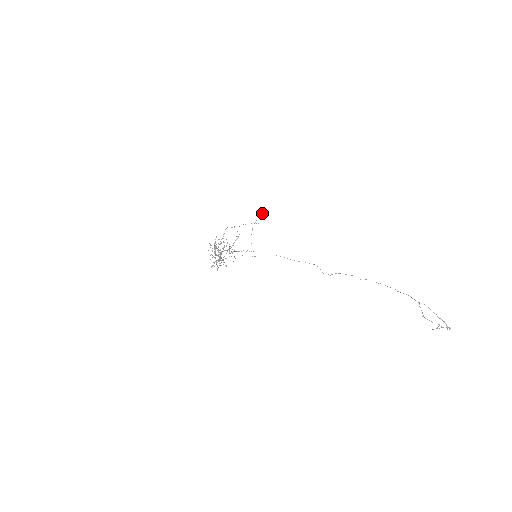
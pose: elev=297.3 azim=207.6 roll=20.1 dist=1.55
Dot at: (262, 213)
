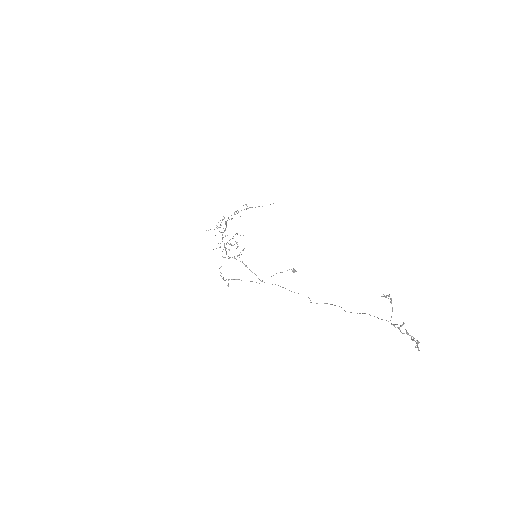
Dot at: (294, 269)
